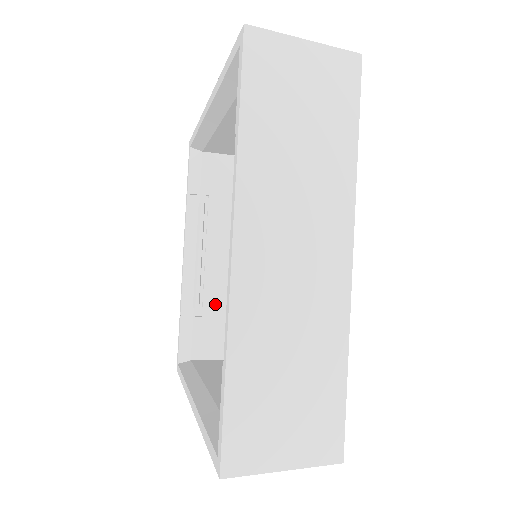
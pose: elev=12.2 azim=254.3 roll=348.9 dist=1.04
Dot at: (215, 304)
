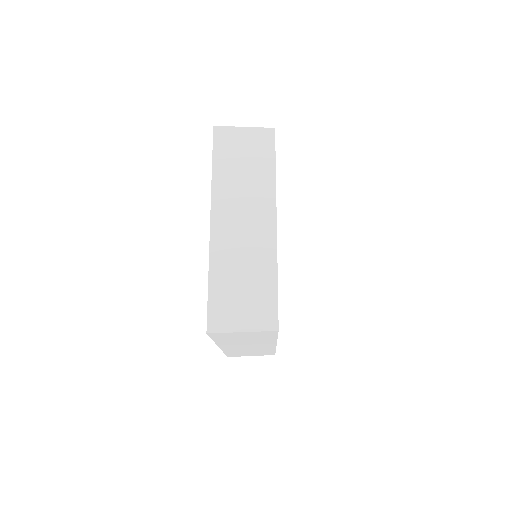
Dot at: occluded
